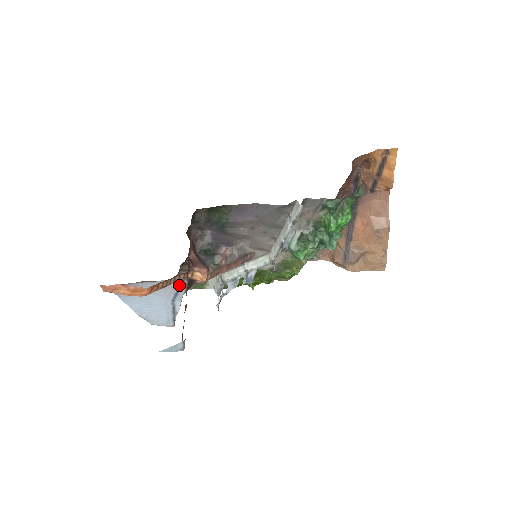
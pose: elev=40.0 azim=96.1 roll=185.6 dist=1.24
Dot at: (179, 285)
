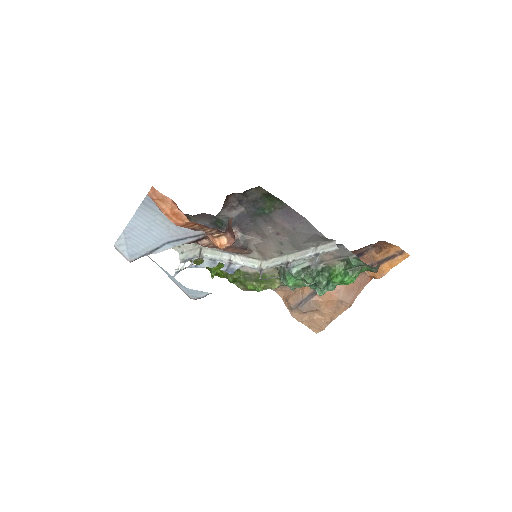
Dot at: (193, 235)
